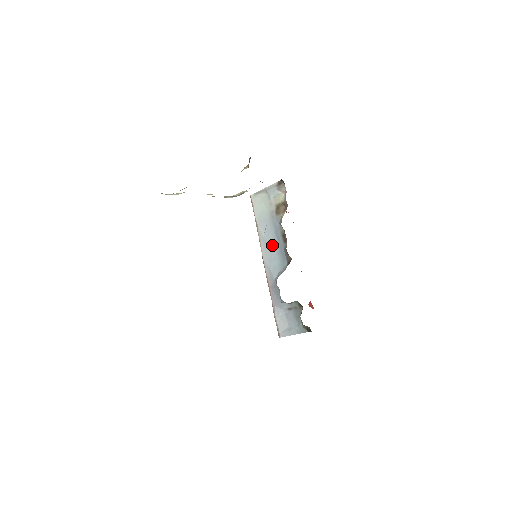
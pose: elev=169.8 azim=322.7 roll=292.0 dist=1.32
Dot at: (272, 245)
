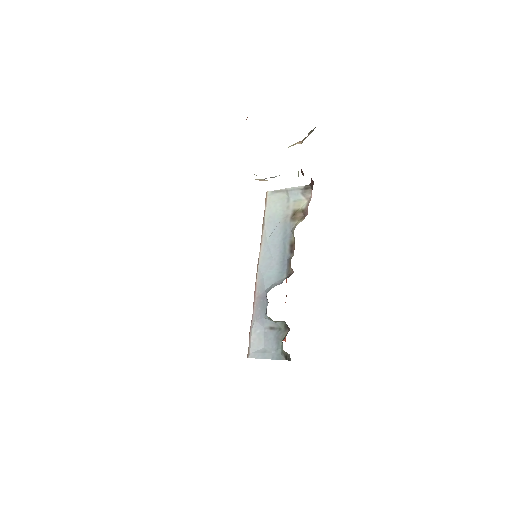
Dot at: (274, 252)
